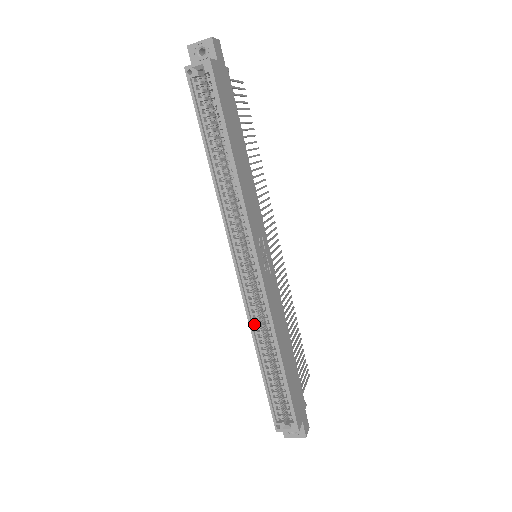
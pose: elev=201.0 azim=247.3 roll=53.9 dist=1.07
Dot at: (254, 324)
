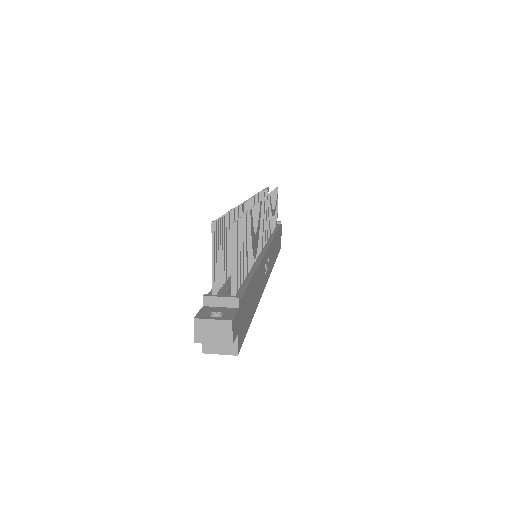
Dot at: occluded
